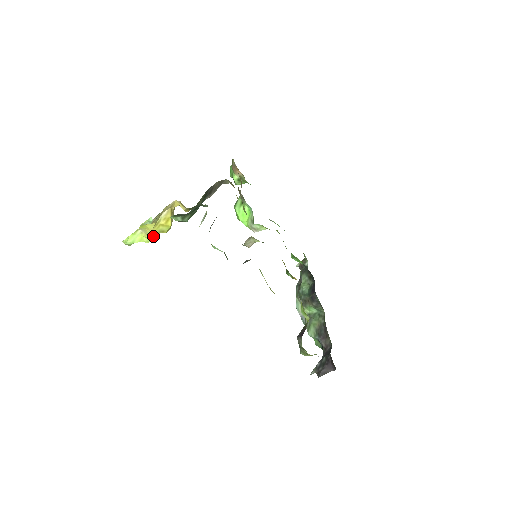
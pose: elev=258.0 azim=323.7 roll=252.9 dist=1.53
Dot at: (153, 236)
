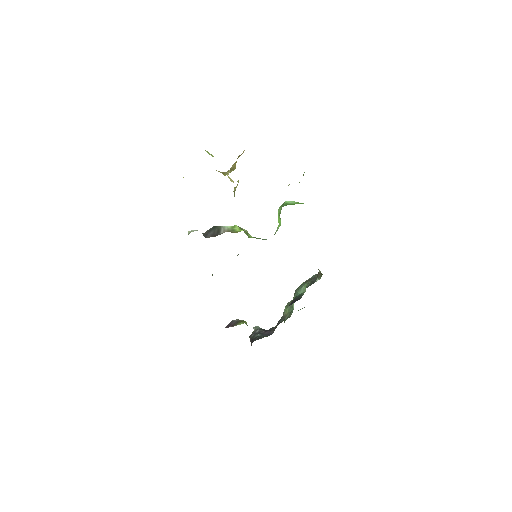
Dot at: occluded
